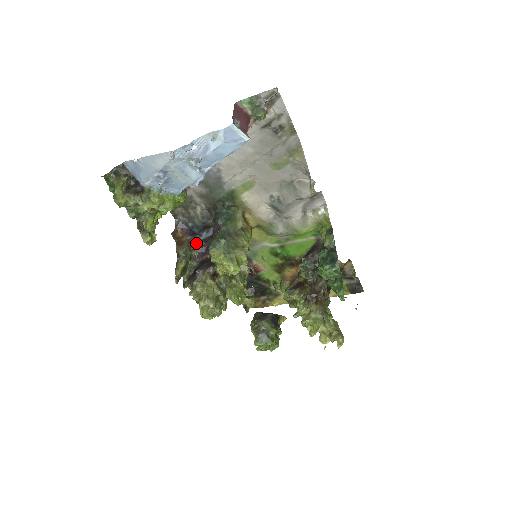
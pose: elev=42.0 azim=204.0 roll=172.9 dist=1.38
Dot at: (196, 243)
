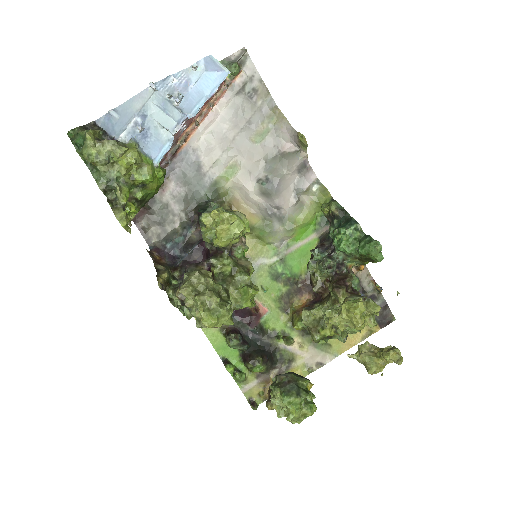
Dot at: (178, 265)
